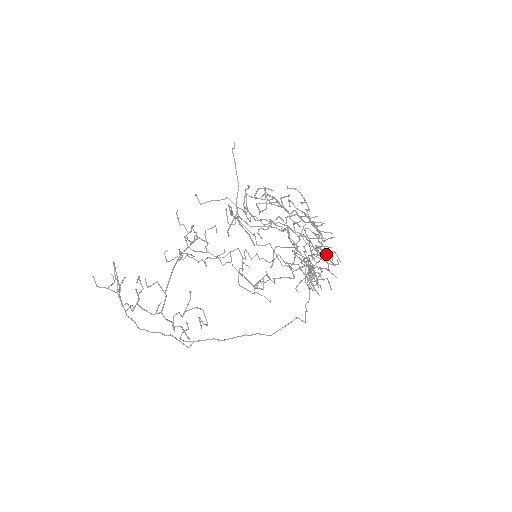
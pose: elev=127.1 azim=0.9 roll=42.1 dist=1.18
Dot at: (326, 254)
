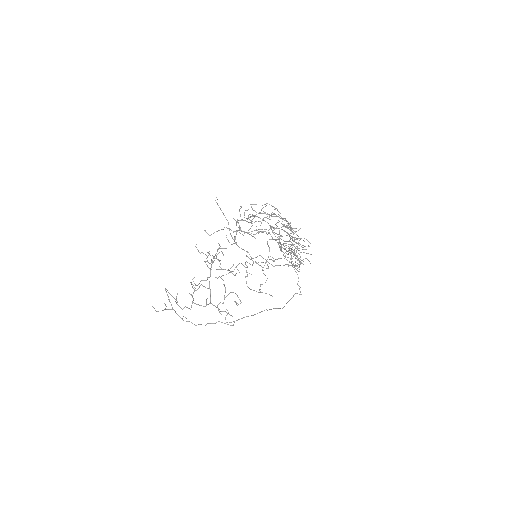
Dot at: occluded
